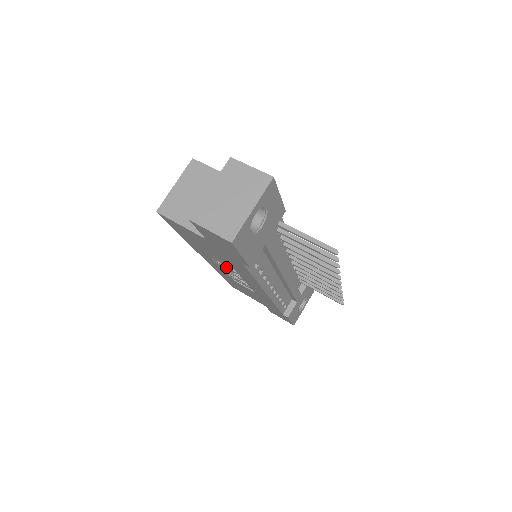
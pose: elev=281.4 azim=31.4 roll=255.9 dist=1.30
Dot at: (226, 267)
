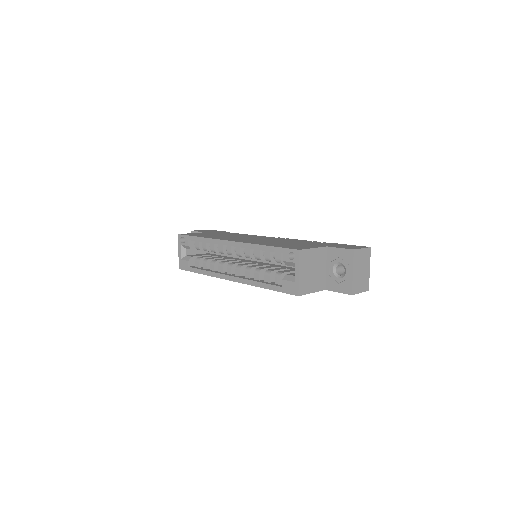
Dot at: occluded
